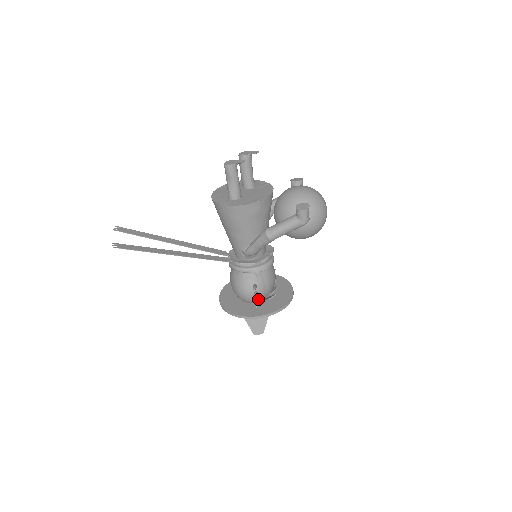
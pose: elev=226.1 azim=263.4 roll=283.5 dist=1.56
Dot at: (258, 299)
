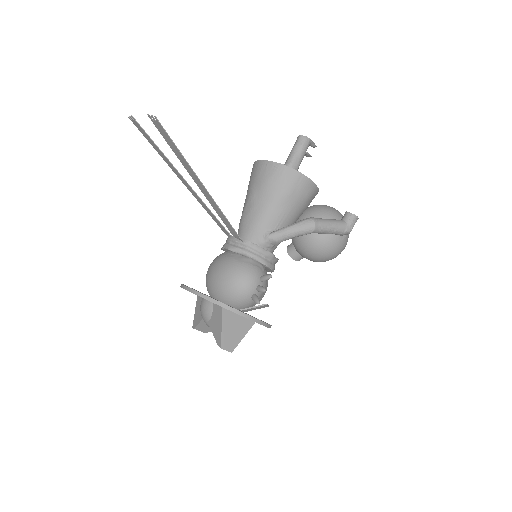
Dot at: (257, 297)
